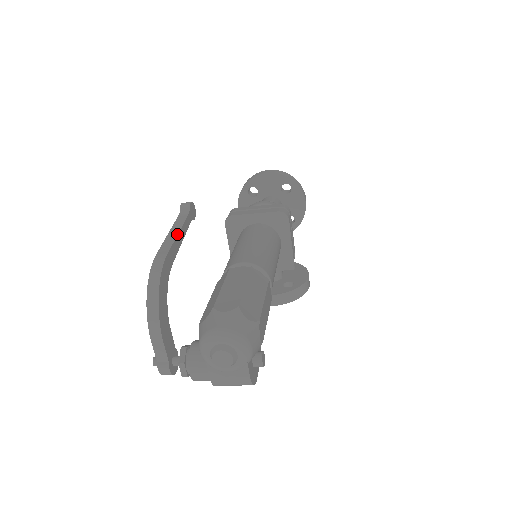
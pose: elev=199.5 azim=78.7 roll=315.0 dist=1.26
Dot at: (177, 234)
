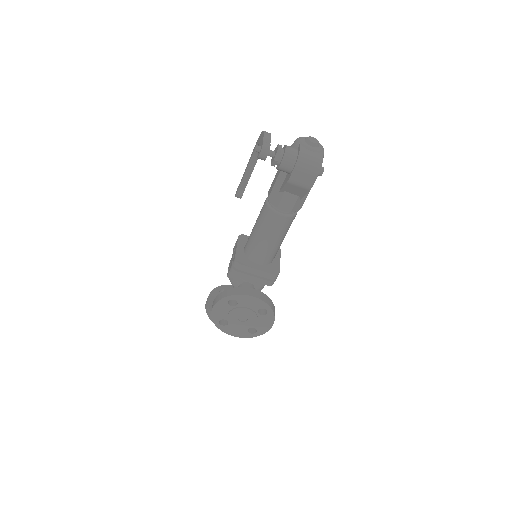
Dot at: occluded
